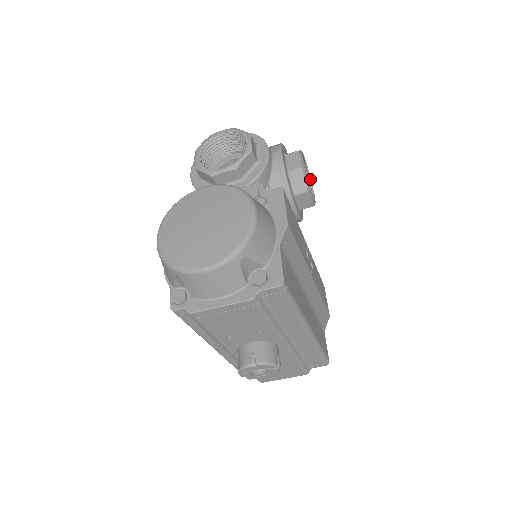
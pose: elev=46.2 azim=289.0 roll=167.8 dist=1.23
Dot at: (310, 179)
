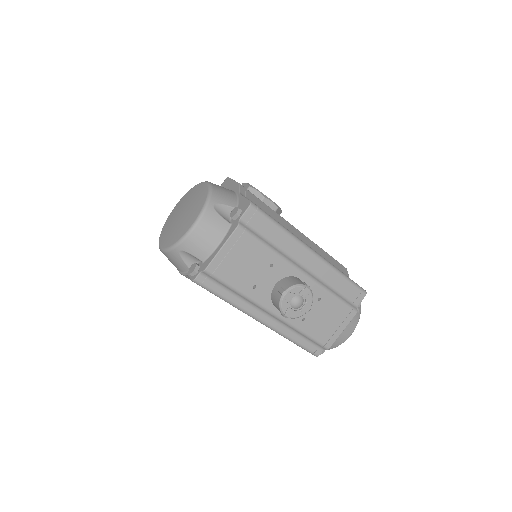
Dot at: occluded
